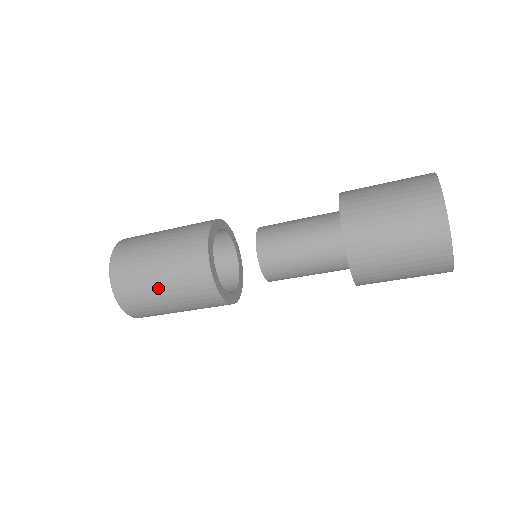
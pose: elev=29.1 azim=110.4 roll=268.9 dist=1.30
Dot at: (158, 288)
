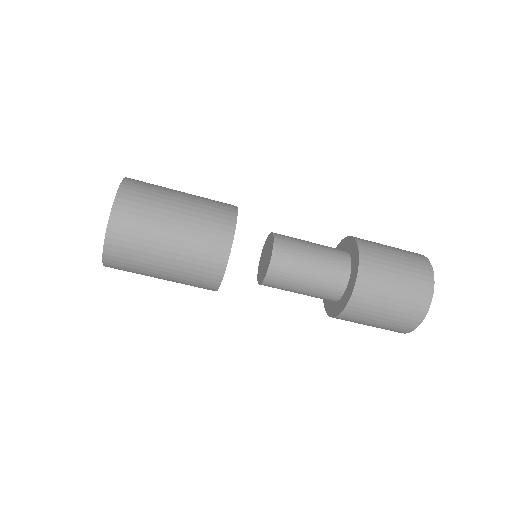
Dot at: (176, 200)
